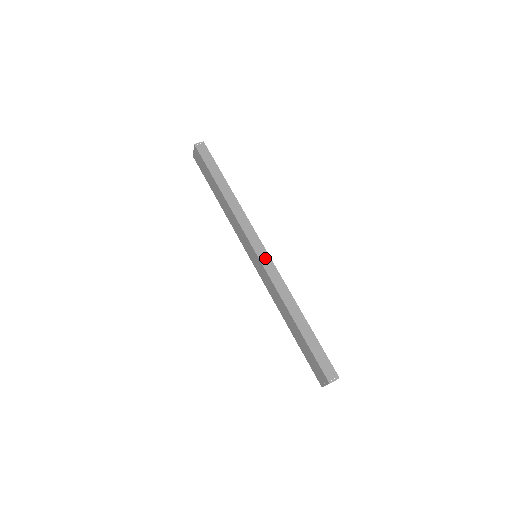
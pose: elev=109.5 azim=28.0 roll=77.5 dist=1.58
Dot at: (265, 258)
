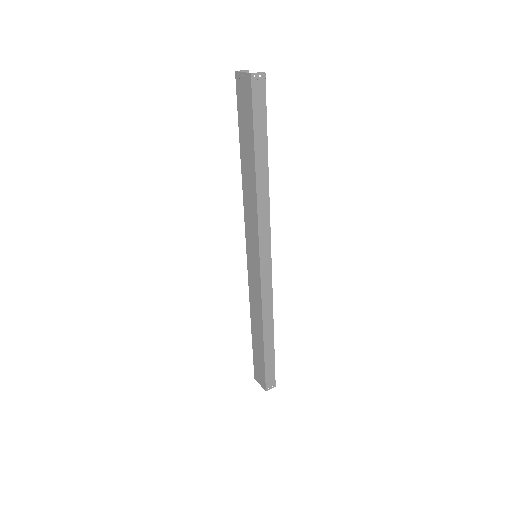
Dot at: (266, 270)
